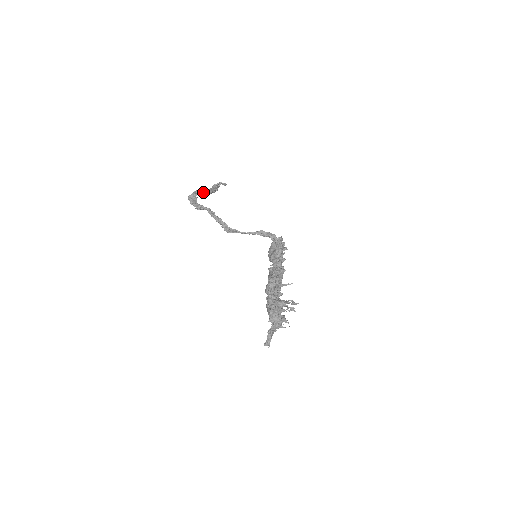
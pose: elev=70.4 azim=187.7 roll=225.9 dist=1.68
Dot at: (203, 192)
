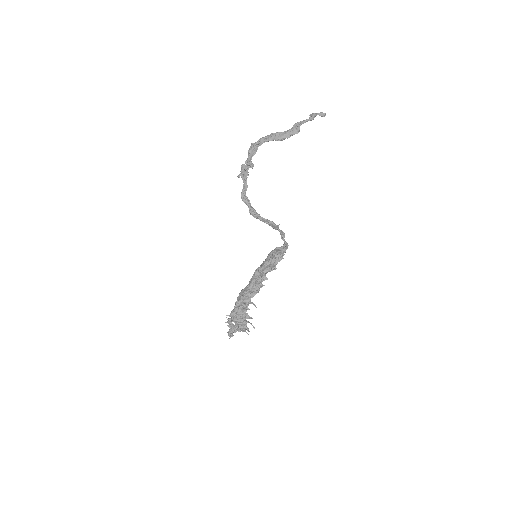
Dot at: (273, 138)
